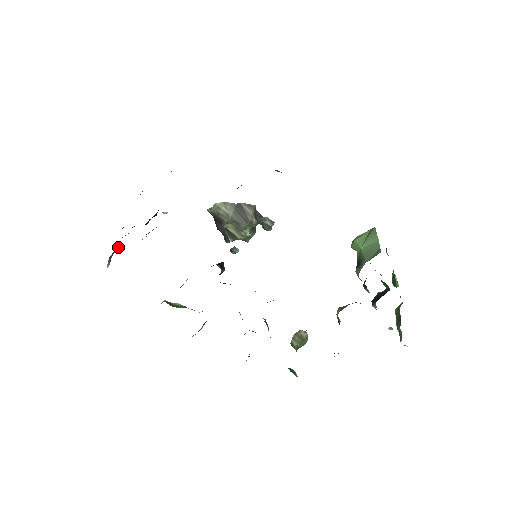
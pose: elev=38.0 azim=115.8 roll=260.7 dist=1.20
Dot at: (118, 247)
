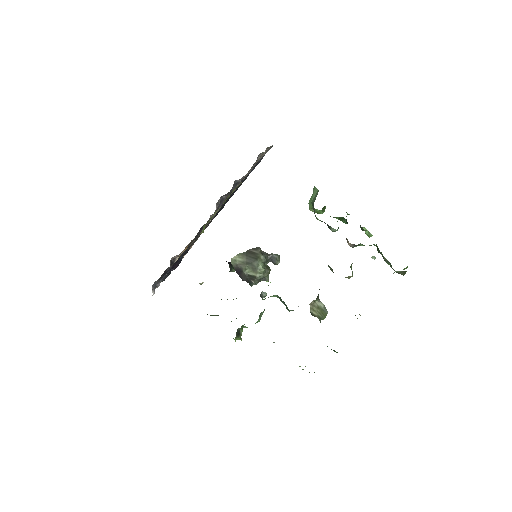
Dot at: occluded
